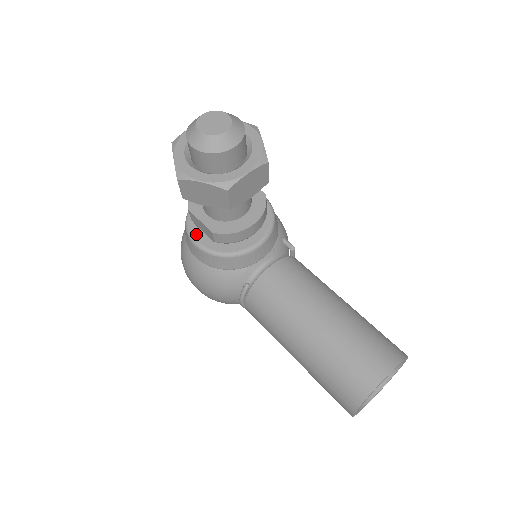
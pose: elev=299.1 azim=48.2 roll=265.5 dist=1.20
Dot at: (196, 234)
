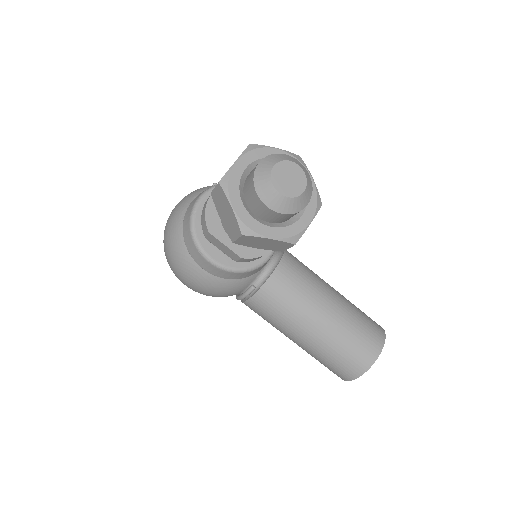
Dot at: (209, 250)
